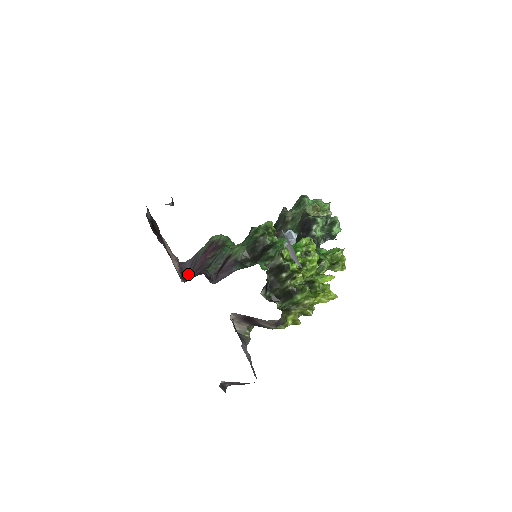
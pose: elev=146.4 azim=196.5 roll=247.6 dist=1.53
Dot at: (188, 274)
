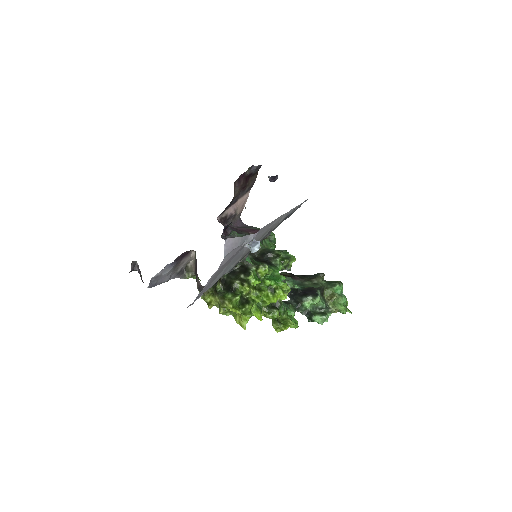
Dot at: (230, 225)
